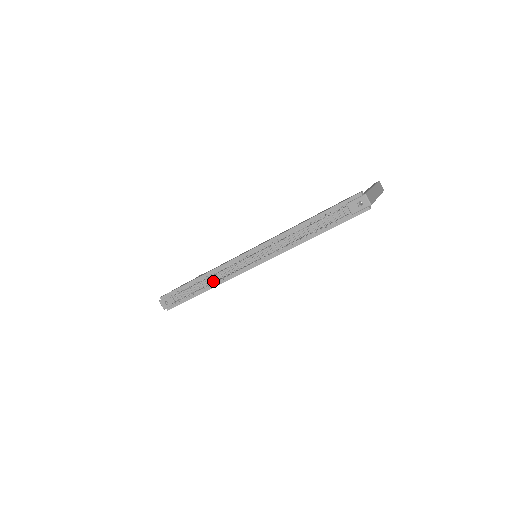
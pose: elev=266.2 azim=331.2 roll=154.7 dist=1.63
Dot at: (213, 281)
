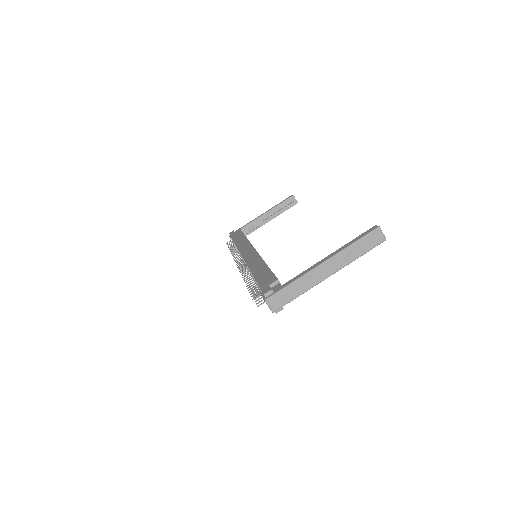
Dot at: occluded
